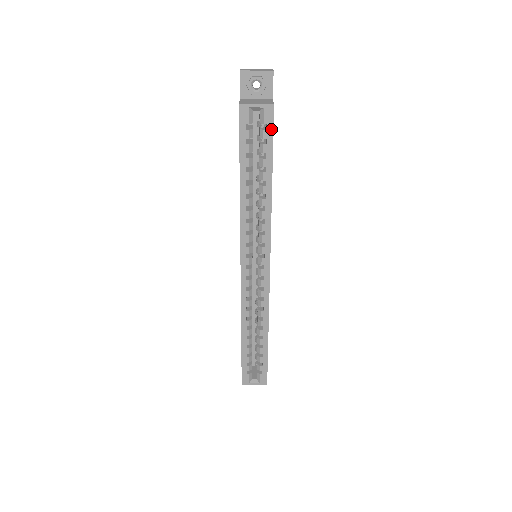
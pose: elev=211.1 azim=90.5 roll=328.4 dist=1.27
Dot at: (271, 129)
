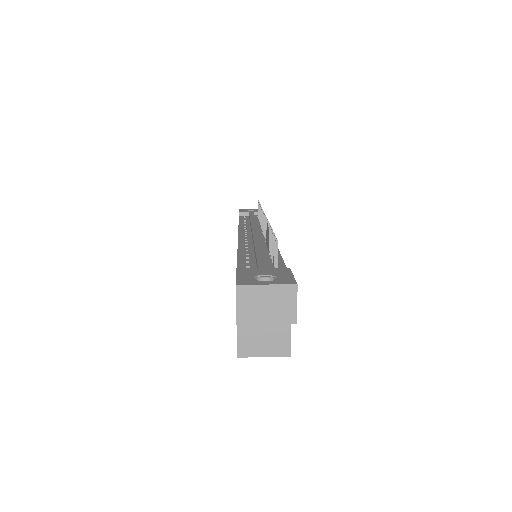
Dot at: occluded
